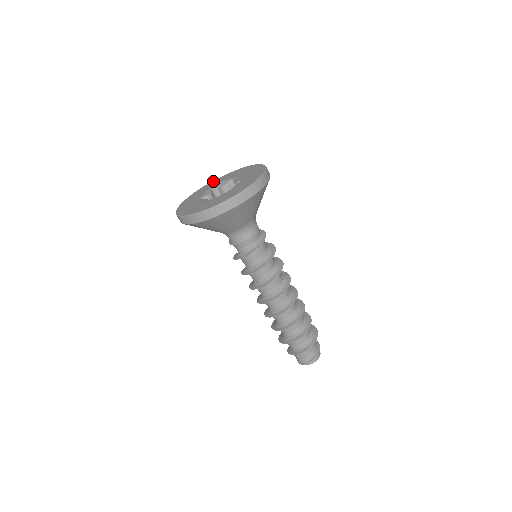
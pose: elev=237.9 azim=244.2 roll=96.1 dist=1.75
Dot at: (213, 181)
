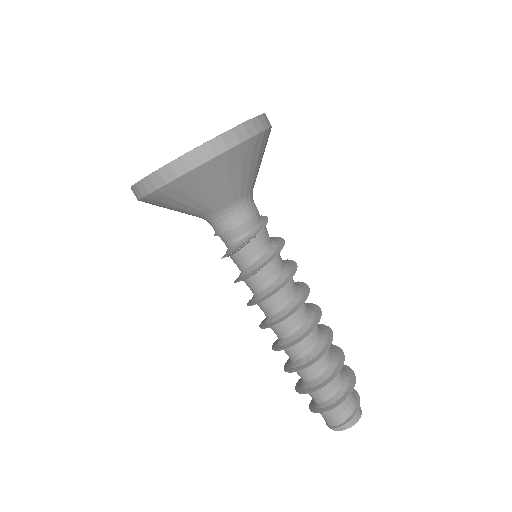
Dot at: occluded
